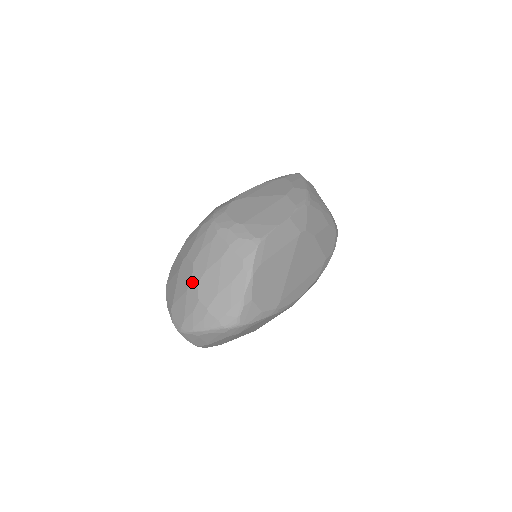
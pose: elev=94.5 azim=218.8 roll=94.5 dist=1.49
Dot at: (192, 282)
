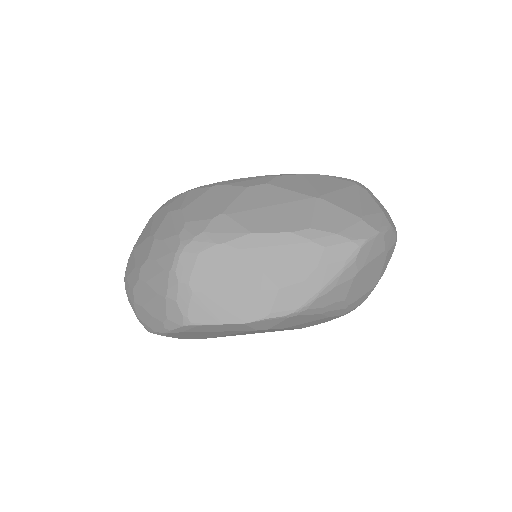
Dot at: (138, 270)
